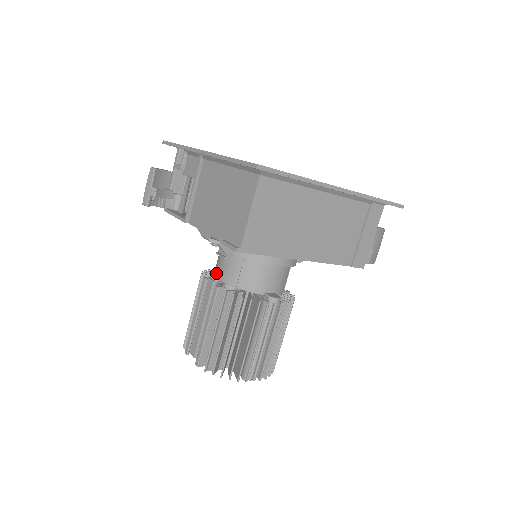
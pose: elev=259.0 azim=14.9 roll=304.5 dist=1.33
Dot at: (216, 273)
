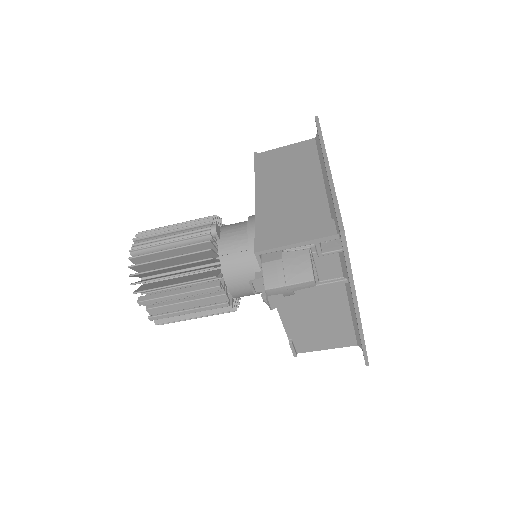
Dot at: (230, 283)
